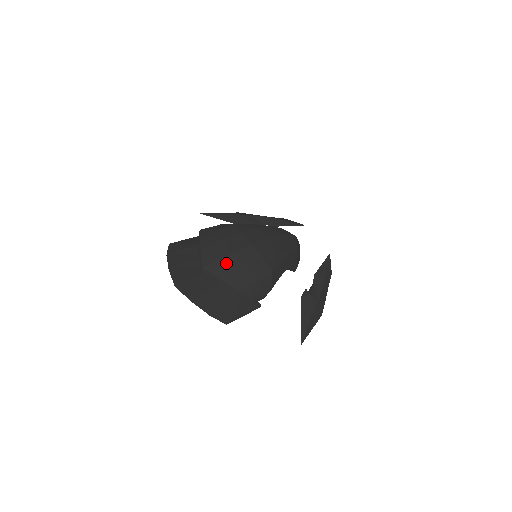
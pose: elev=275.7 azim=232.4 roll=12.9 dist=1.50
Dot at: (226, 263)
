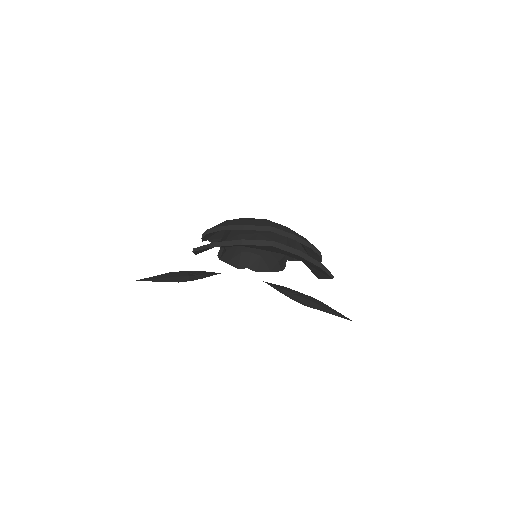
Dot at: (277, 225)
